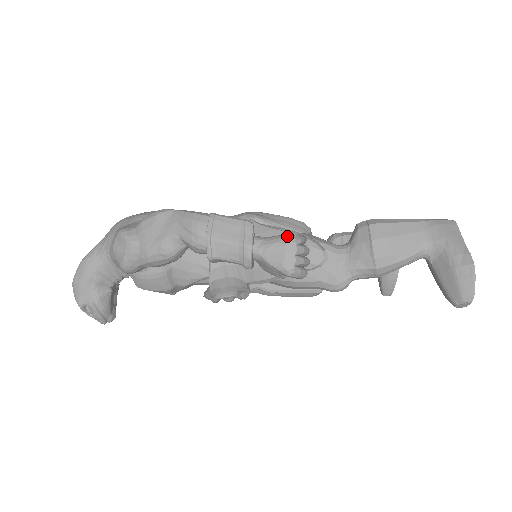
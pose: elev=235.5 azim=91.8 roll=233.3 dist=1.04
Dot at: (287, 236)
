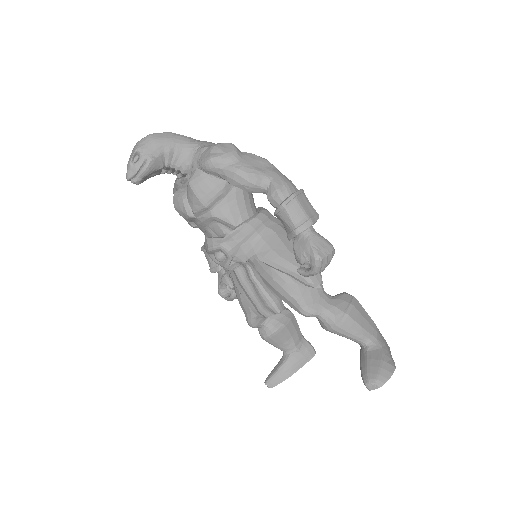
Dot at: (330, 243)
